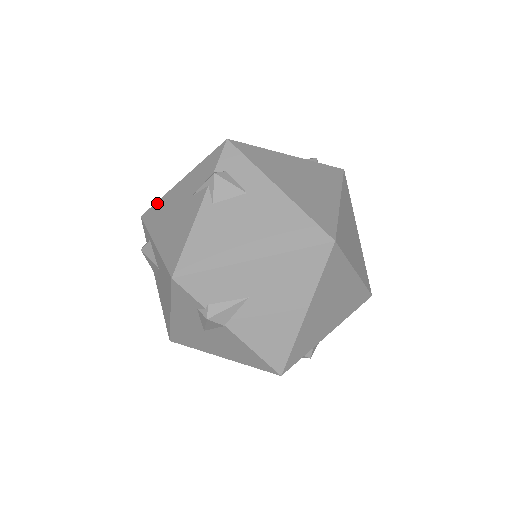
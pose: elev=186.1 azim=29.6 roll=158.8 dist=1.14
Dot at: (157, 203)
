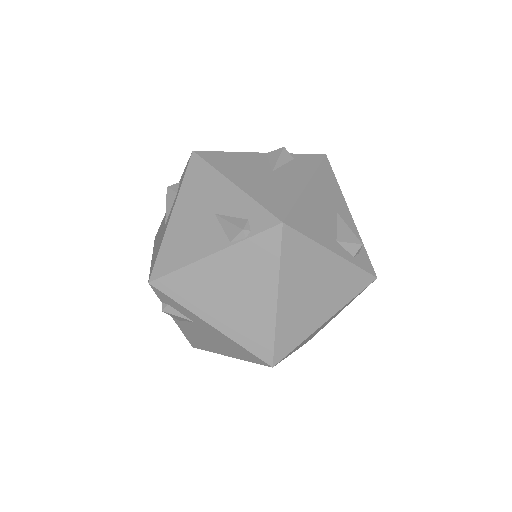
Dot at: occluded
